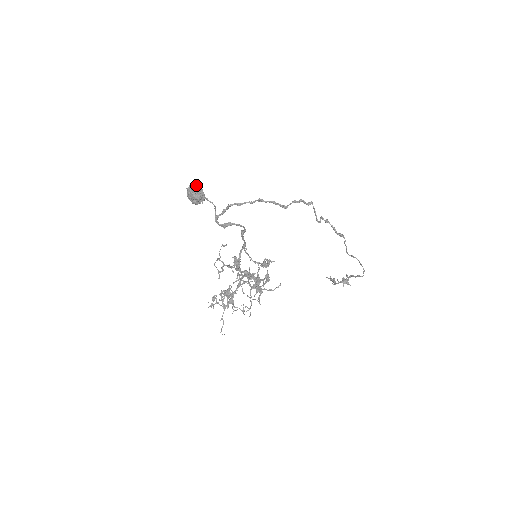
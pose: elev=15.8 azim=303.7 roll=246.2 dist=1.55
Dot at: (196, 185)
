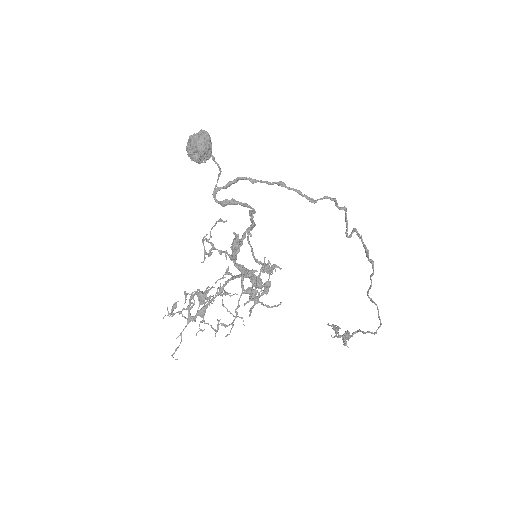
Dot at: (206, 132)
